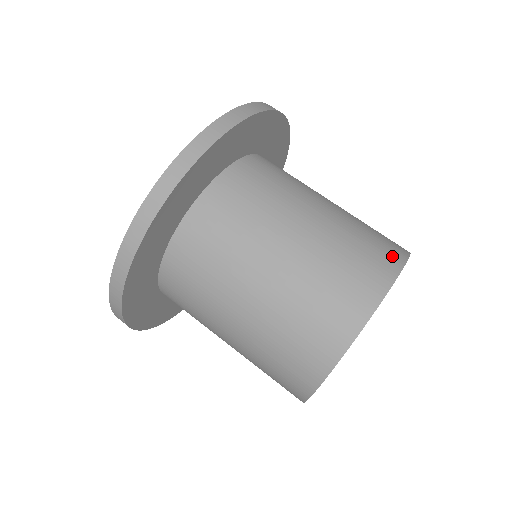
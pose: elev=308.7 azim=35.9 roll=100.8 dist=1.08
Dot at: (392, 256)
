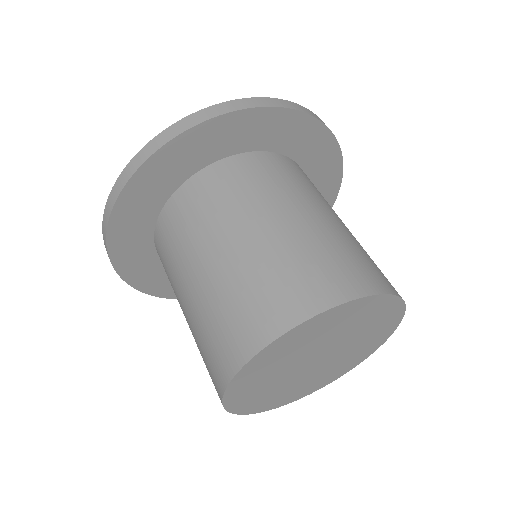
Dot at: (374, 281)
